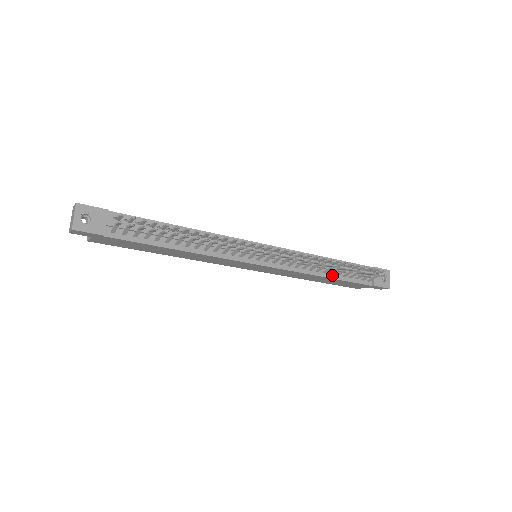
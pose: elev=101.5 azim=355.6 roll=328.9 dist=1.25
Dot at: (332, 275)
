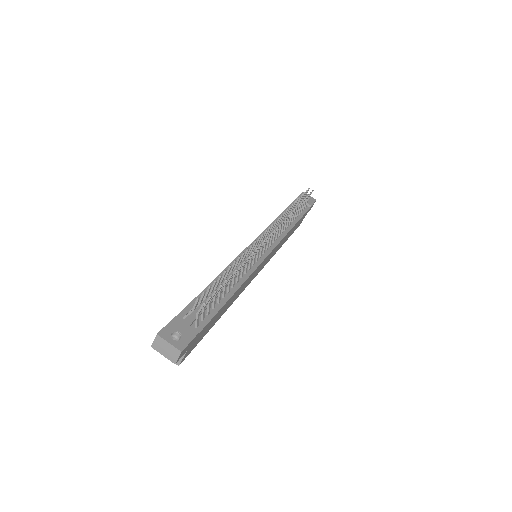
Dot at: (293, 222)
